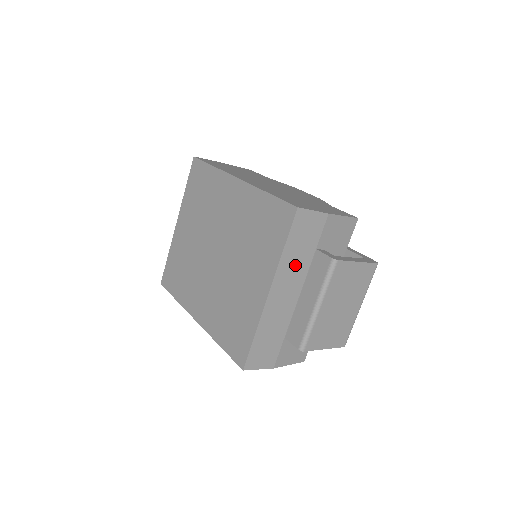
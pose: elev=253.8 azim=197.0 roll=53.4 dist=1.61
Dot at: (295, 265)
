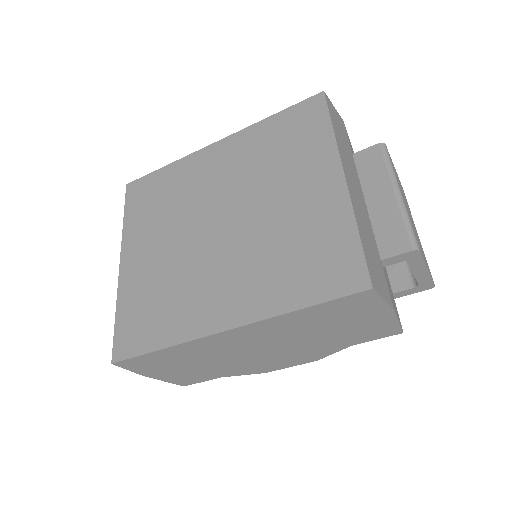
Dot at: (347, 158)
